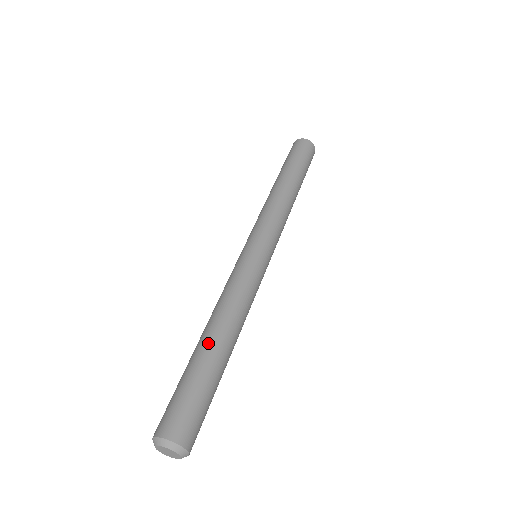
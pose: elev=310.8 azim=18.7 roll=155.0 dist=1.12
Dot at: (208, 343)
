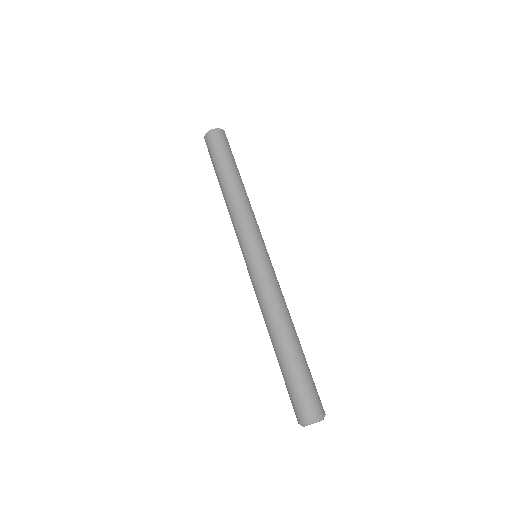
Dot at: (275, 348)
